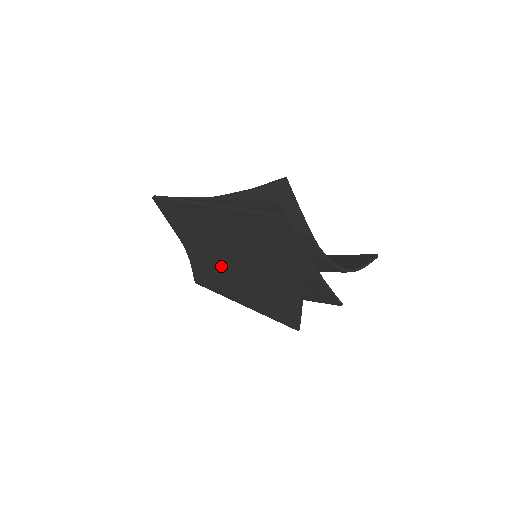
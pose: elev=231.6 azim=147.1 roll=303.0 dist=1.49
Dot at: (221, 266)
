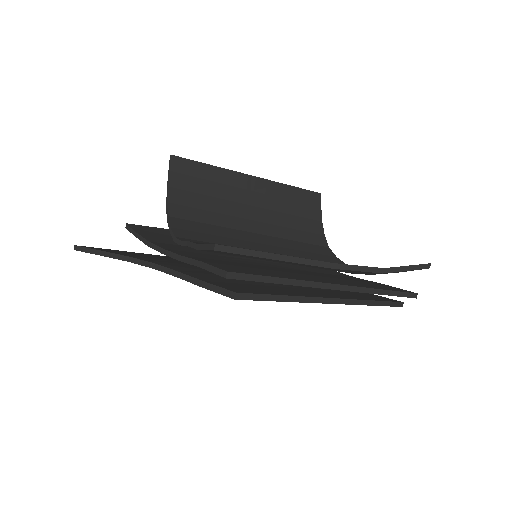
Dot at: occluded
